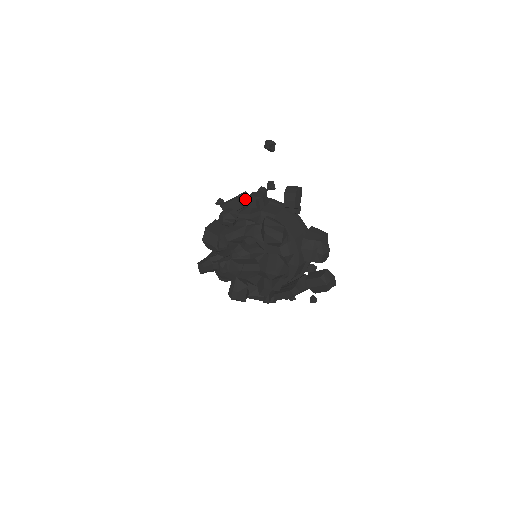
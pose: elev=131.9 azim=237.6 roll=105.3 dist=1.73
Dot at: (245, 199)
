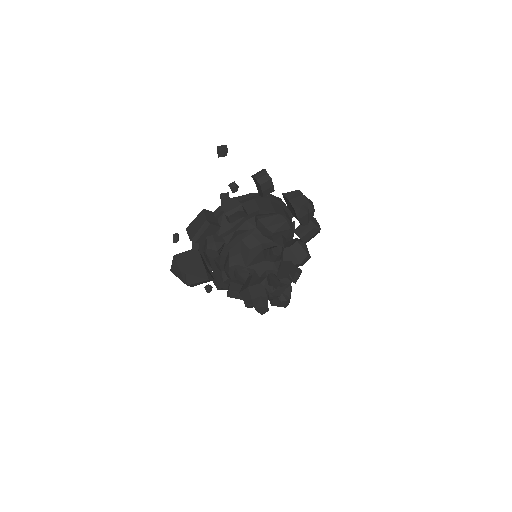
Dot at: (211, 217)
